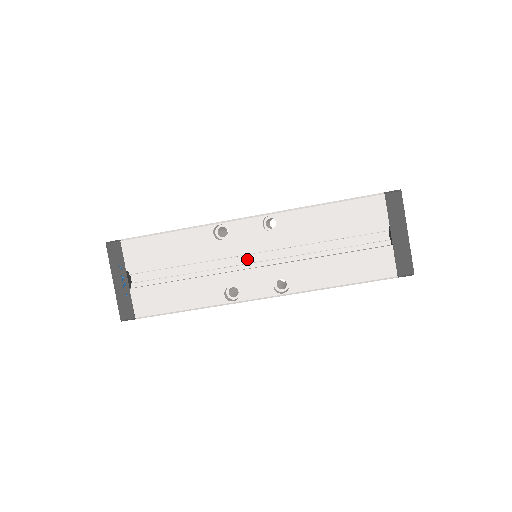
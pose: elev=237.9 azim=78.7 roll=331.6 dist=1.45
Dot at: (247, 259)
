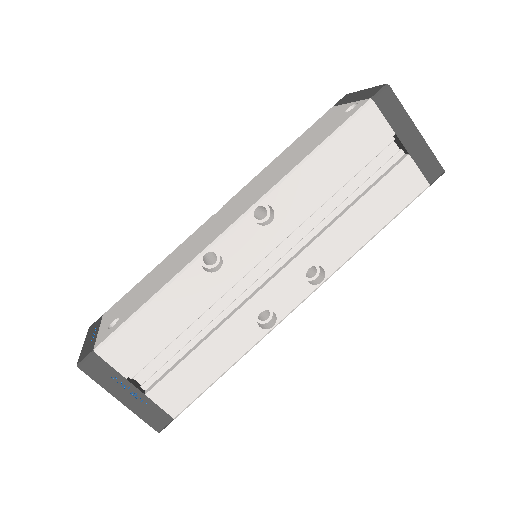
Dot at: (258, 270)
